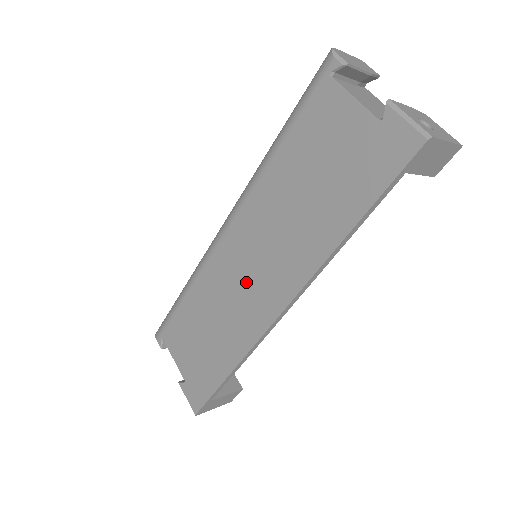
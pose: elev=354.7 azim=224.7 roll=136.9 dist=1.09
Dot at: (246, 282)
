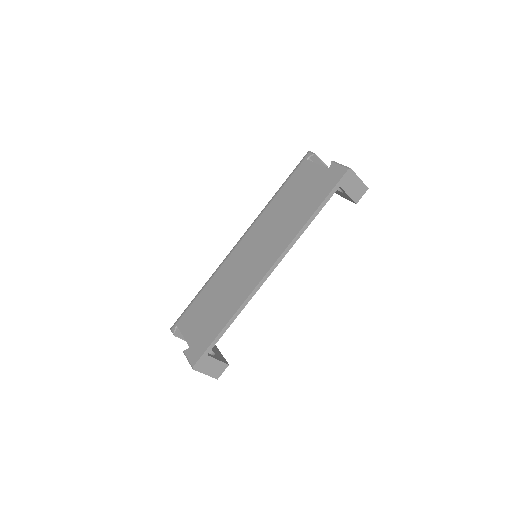
Dot at: (249, 263)
